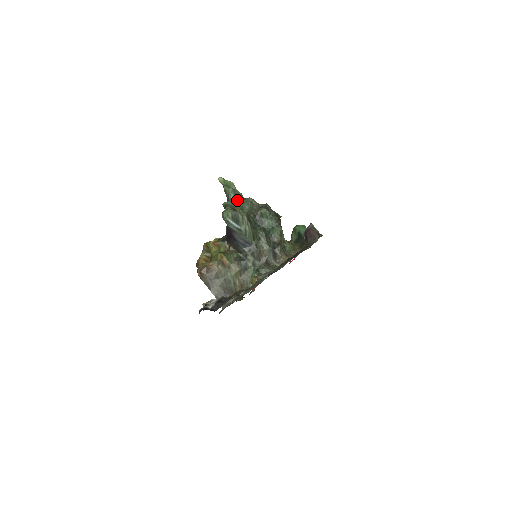
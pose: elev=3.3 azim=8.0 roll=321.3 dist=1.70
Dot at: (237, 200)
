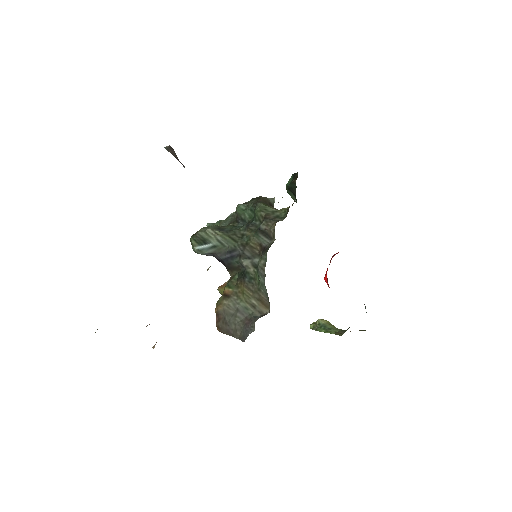
Dot at: occluded
